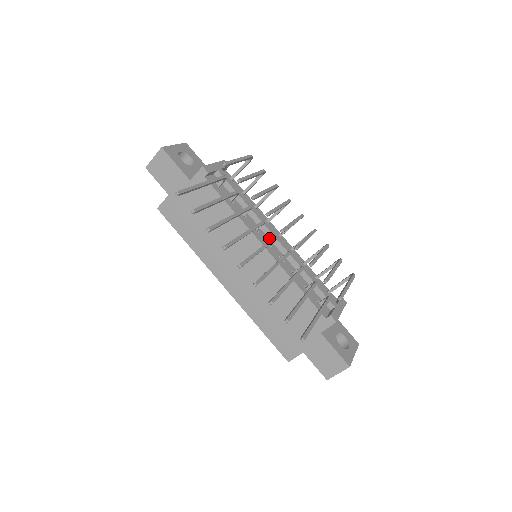
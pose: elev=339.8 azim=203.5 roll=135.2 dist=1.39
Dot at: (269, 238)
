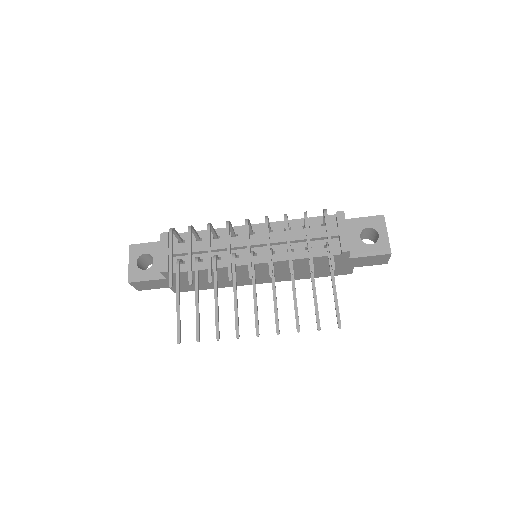
Dot at: occluded
